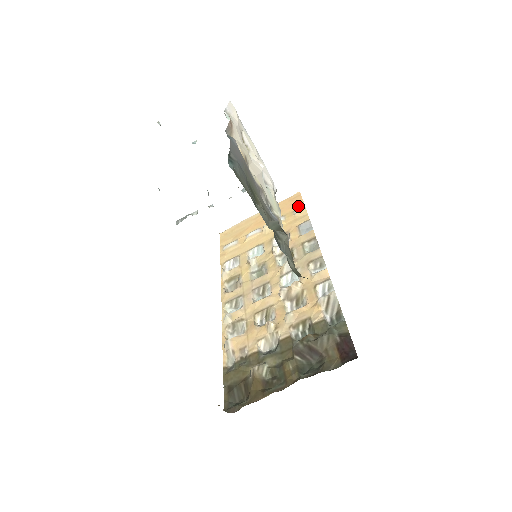
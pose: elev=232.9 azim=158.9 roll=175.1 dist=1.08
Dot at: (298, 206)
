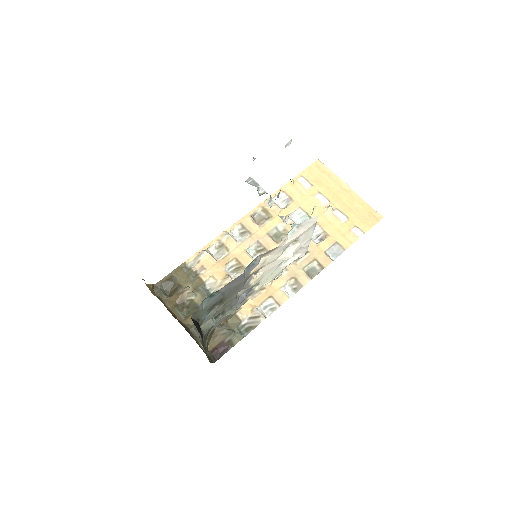
Dot at: (363, 227)
